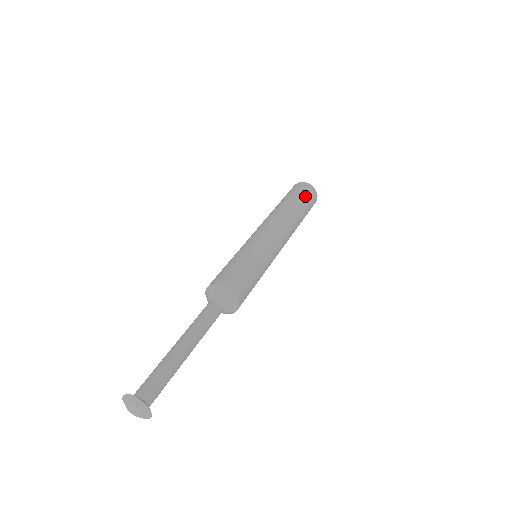
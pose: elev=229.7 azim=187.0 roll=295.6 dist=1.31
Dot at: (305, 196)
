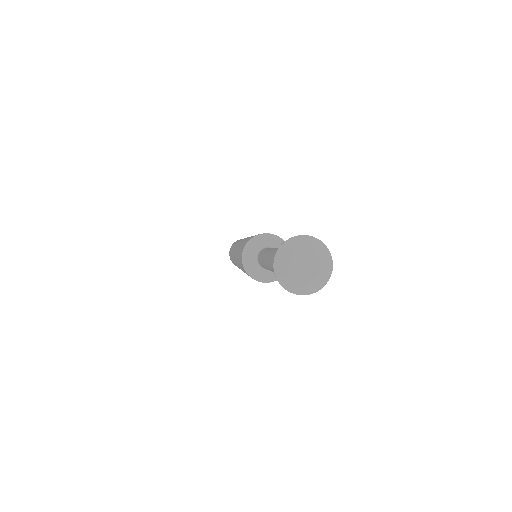
Dot at: occluded
